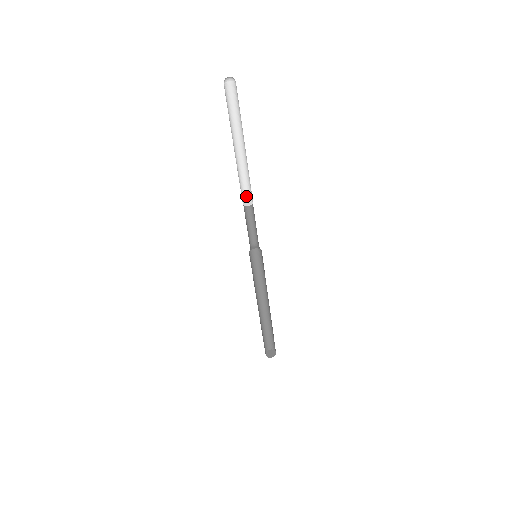
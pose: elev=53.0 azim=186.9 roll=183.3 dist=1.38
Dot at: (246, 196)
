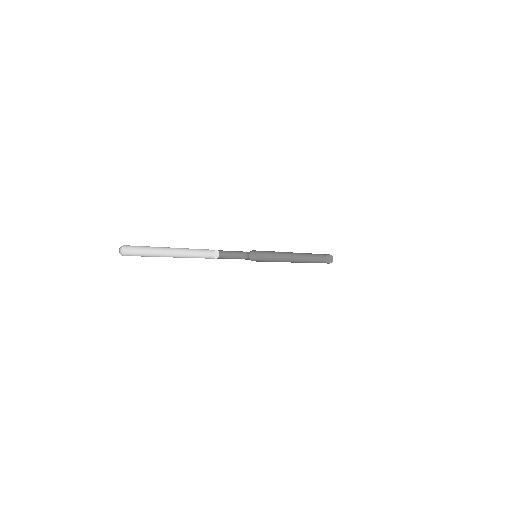
Dot at: occluded
